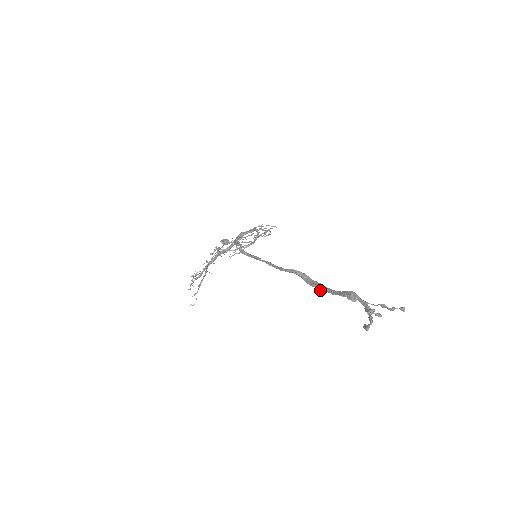
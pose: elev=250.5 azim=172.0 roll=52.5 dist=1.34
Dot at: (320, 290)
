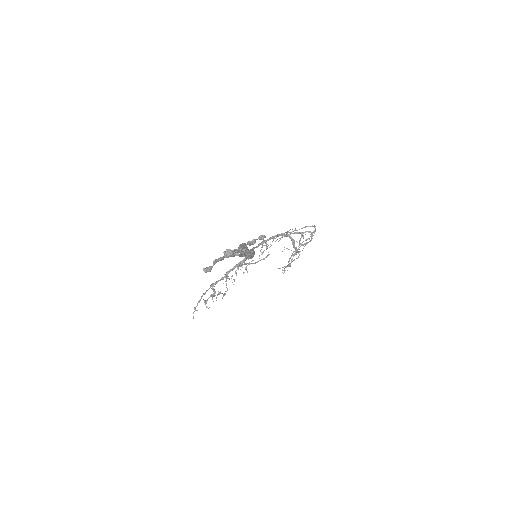
Dot at: (246, 258)
